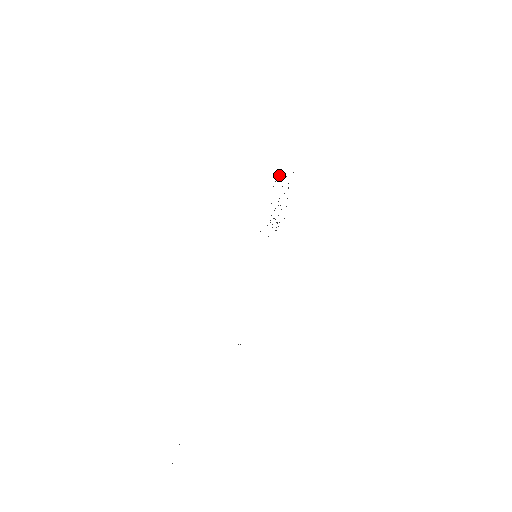
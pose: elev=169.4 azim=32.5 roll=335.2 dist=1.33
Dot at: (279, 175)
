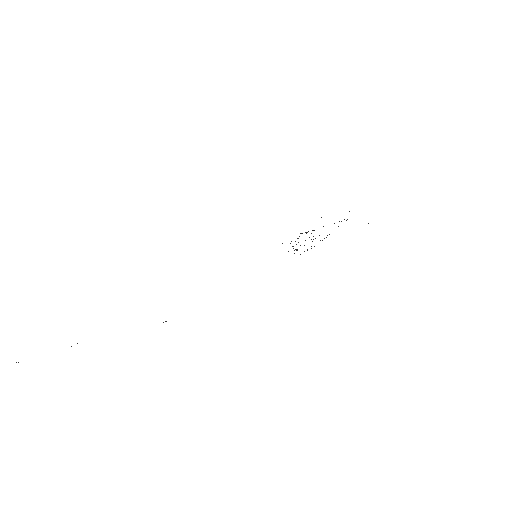
Dot at: occluded
